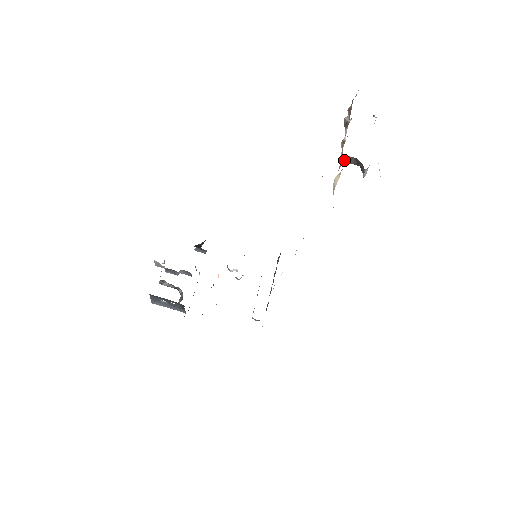
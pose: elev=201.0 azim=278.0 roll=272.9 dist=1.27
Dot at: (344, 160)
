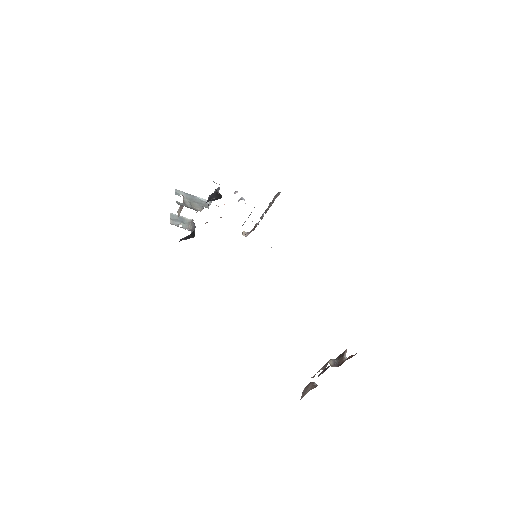
Dot at: occluded
